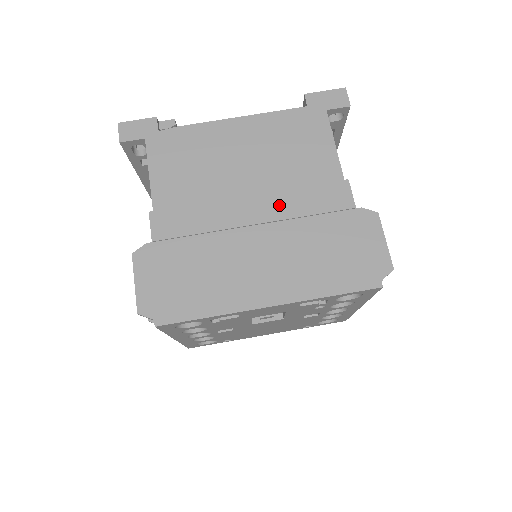
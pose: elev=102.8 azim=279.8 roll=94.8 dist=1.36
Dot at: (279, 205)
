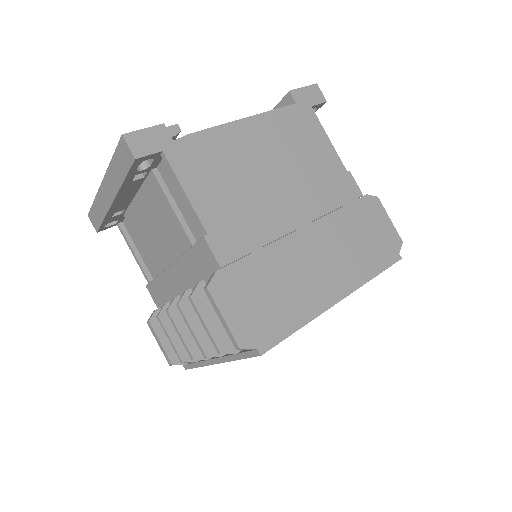
Dot at: (312, 204)
